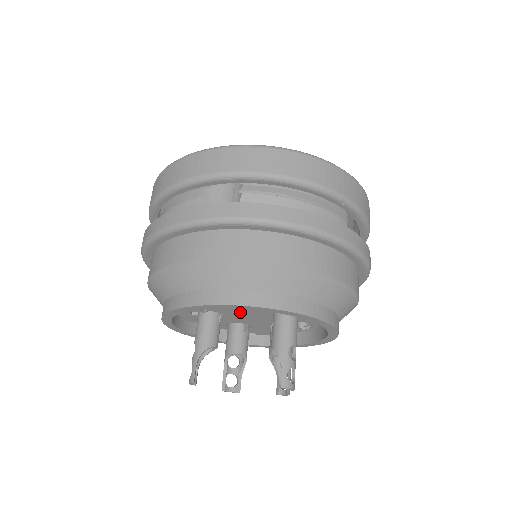
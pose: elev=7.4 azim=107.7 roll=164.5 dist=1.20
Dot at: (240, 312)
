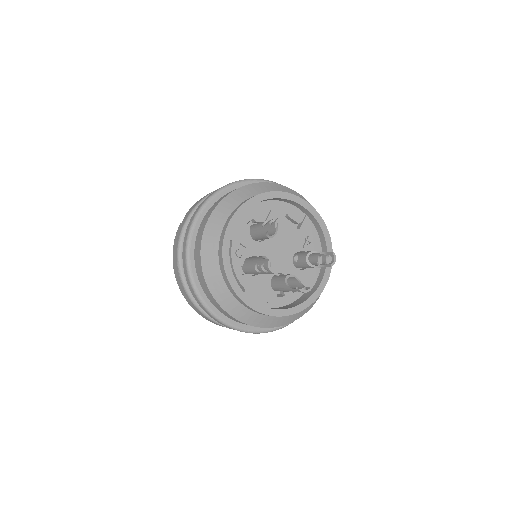
Dot at: (281, 240)
